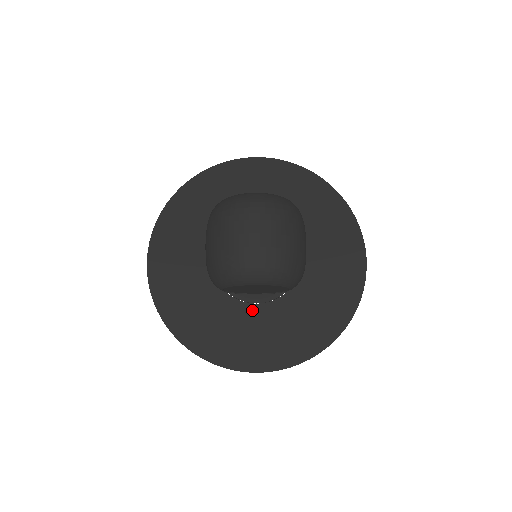
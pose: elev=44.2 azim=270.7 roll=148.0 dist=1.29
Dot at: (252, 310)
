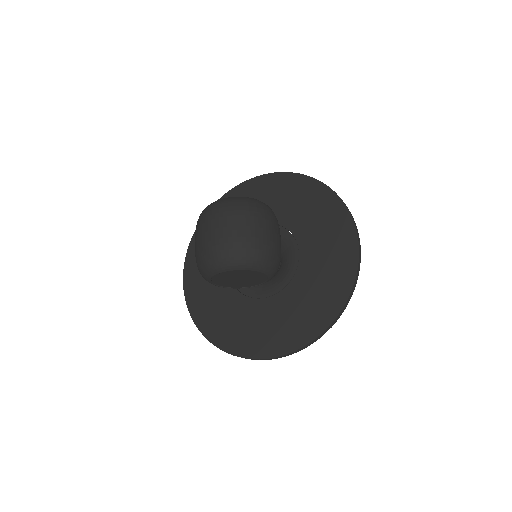
Dot at: (261, 304)
